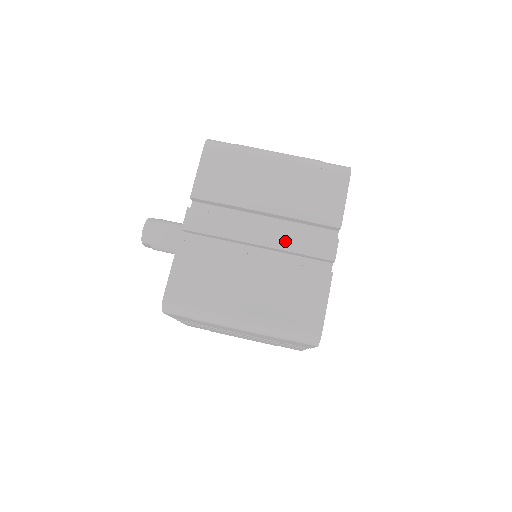
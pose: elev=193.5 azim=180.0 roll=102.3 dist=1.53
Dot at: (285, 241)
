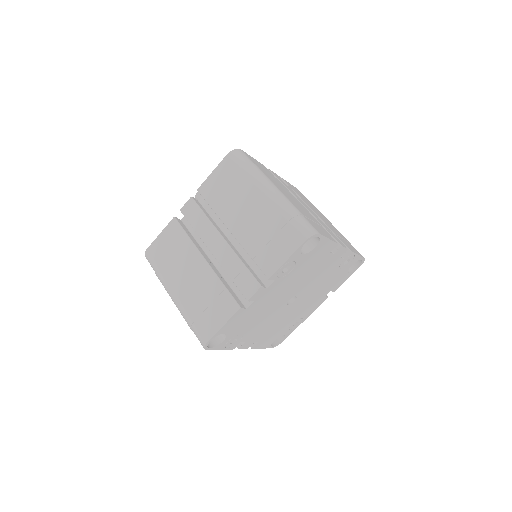
Dot at: (318, 219)
